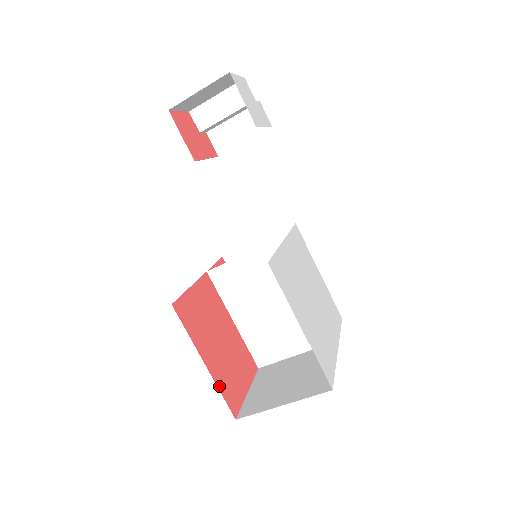
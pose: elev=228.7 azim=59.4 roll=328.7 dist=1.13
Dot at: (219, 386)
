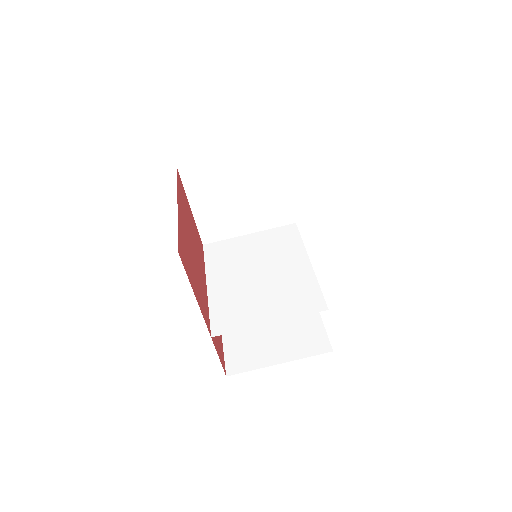
Dot at: (179, 227)
